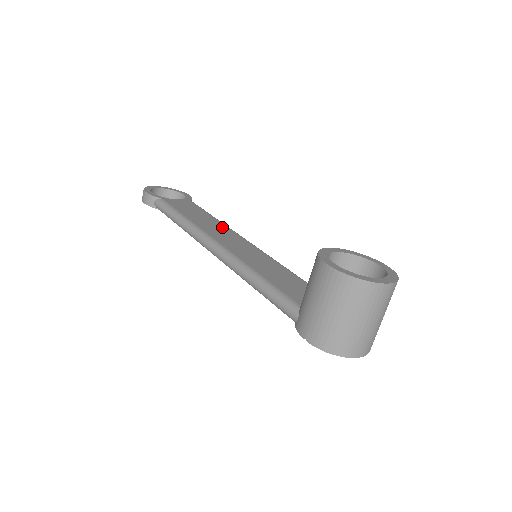
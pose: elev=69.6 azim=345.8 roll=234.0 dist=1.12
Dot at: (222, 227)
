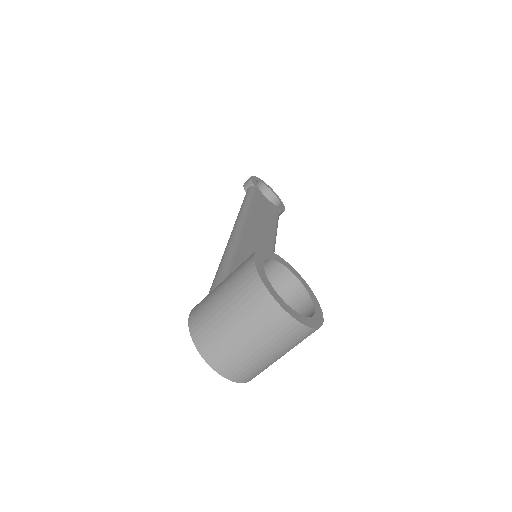
Dot at: (269, 232)
